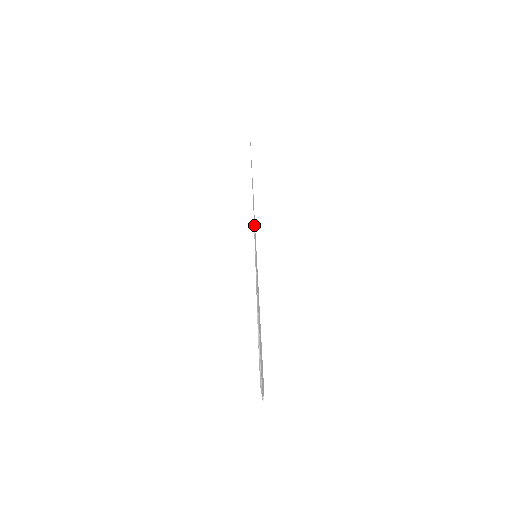
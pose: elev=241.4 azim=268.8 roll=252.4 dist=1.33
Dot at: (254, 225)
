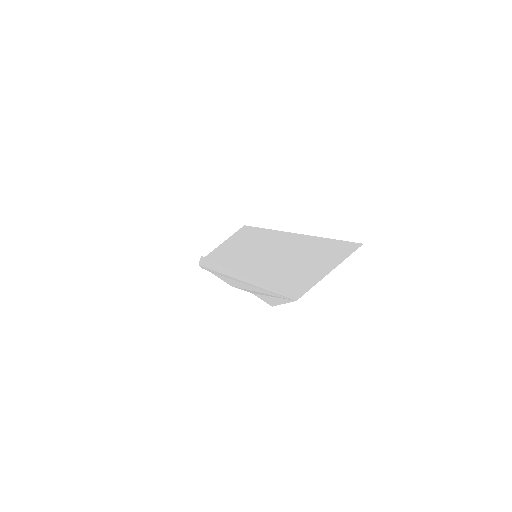
Dot at: (262, 241)
